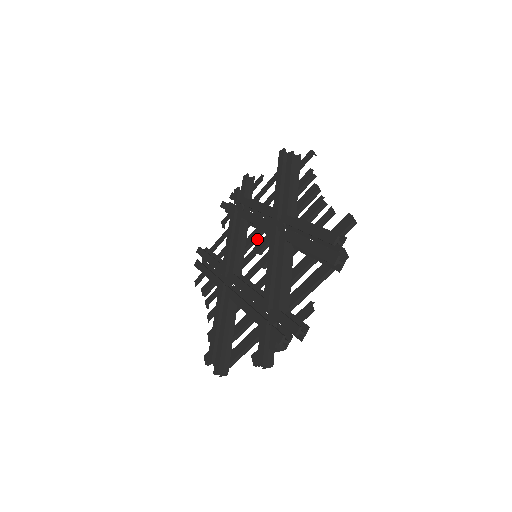
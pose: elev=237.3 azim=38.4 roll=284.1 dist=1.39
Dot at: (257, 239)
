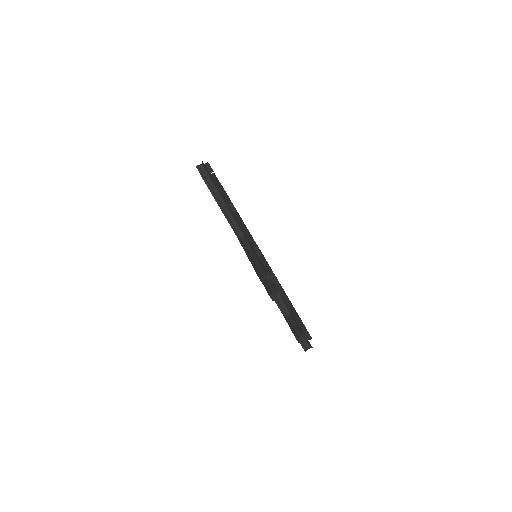
Dot at: occluded
